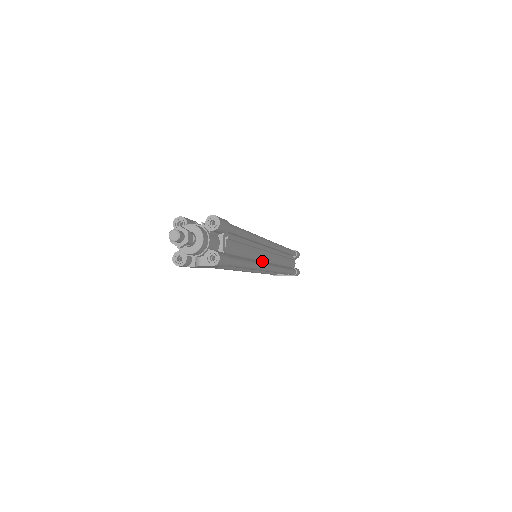
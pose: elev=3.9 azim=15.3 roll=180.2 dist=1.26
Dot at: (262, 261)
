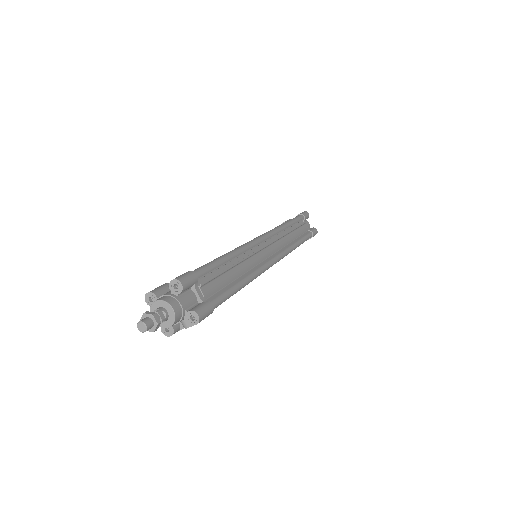
Dot at: (260, 263)
